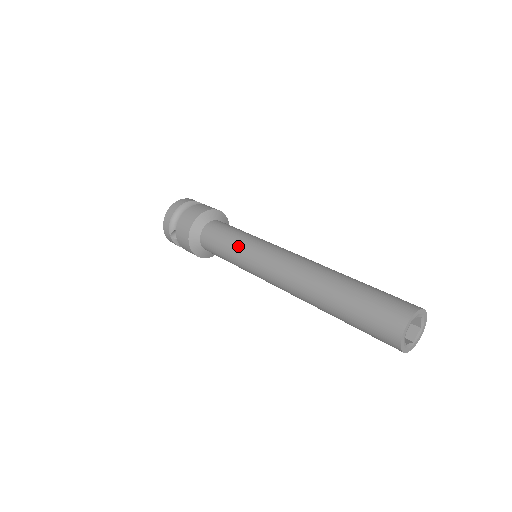
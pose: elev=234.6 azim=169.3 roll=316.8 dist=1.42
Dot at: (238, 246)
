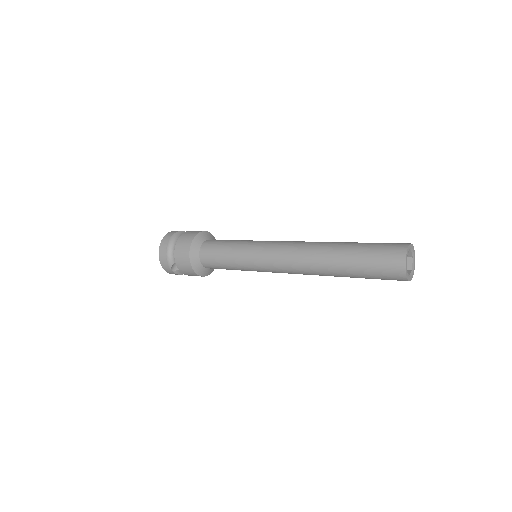
Dot at: (239, 255)
